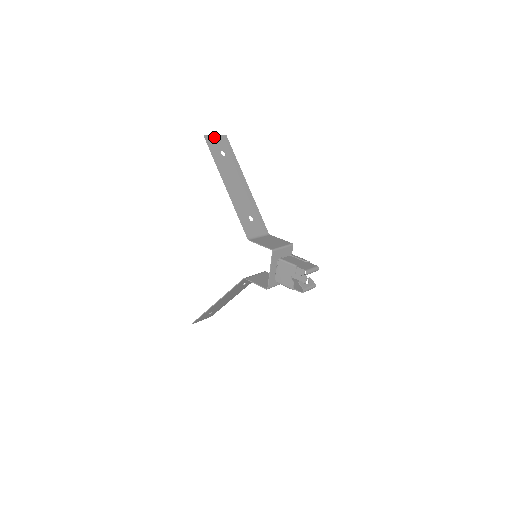
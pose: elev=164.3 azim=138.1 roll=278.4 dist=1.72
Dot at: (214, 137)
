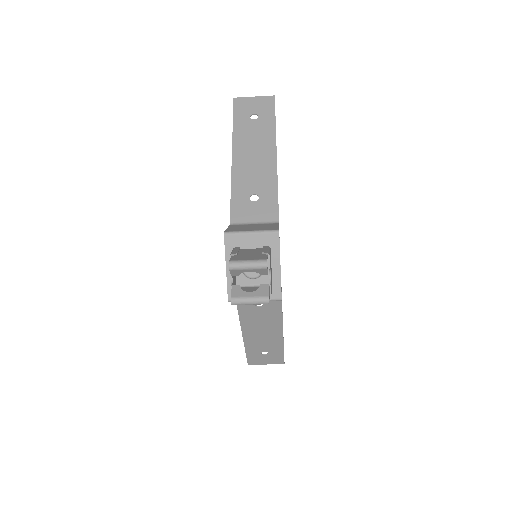
Dot at: (250, 99)
